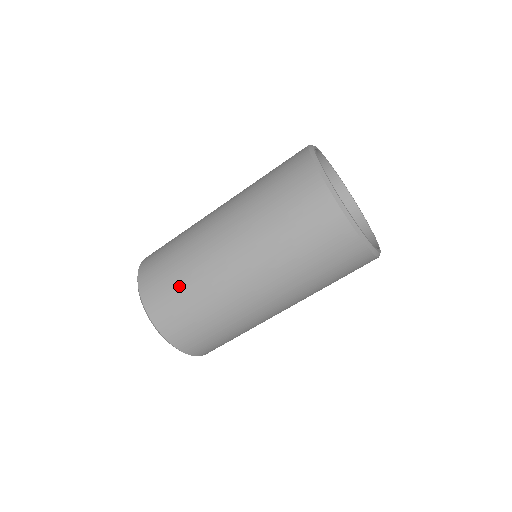
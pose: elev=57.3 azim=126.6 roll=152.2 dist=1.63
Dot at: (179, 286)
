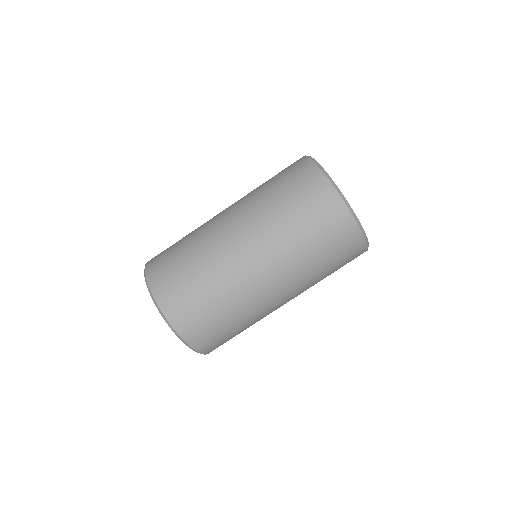
Dot at: (197, 285)
